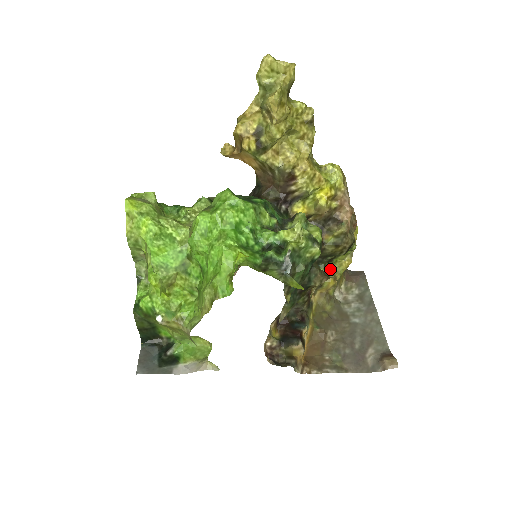
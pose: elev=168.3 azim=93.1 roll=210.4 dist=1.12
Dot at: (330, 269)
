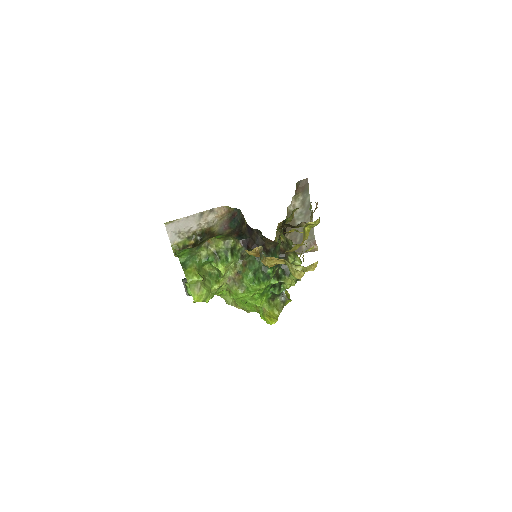
Dot at: (291, 216)
